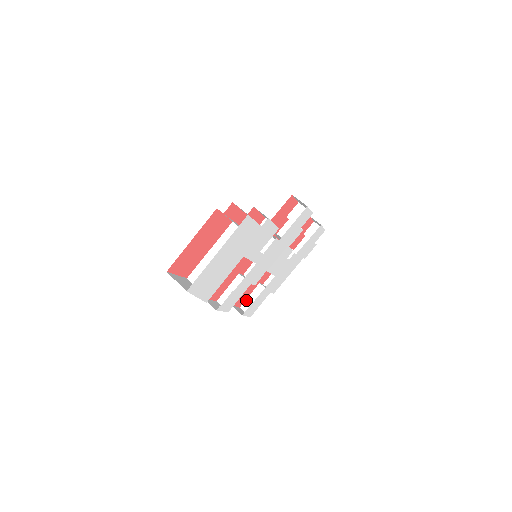
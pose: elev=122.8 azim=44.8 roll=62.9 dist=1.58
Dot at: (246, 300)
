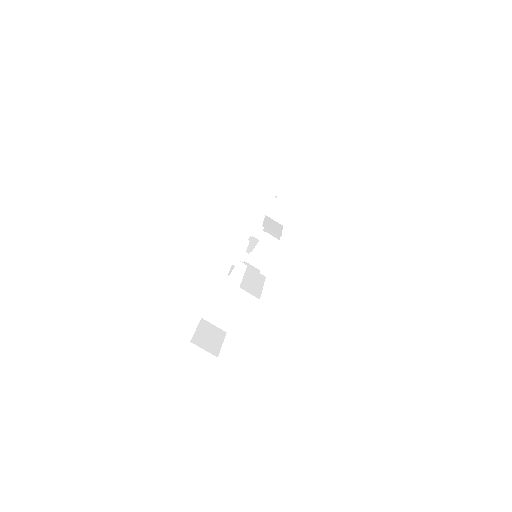
Dot at: (237, 257)
